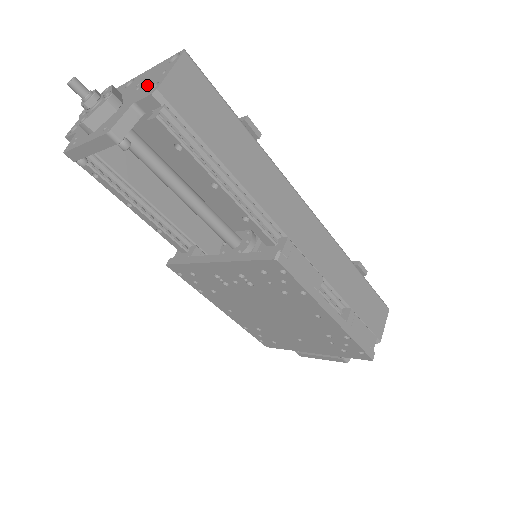
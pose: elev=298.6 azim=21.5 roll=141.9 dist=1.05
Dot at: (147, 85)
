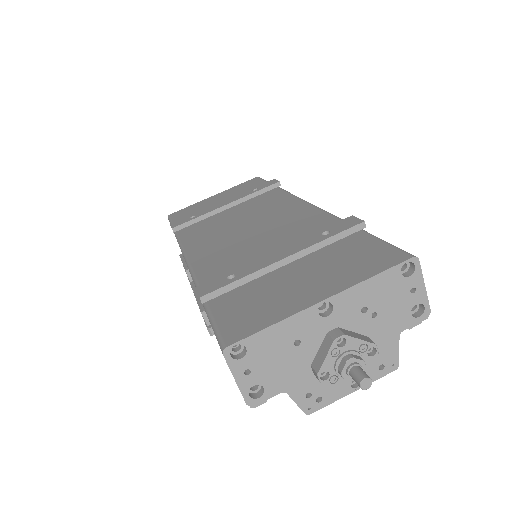
Dot at: (397, 309)
